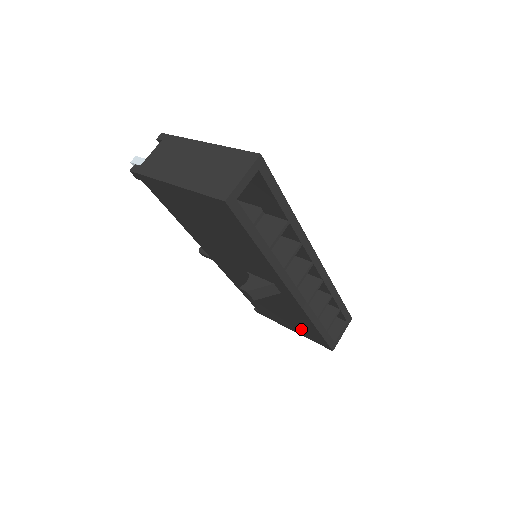
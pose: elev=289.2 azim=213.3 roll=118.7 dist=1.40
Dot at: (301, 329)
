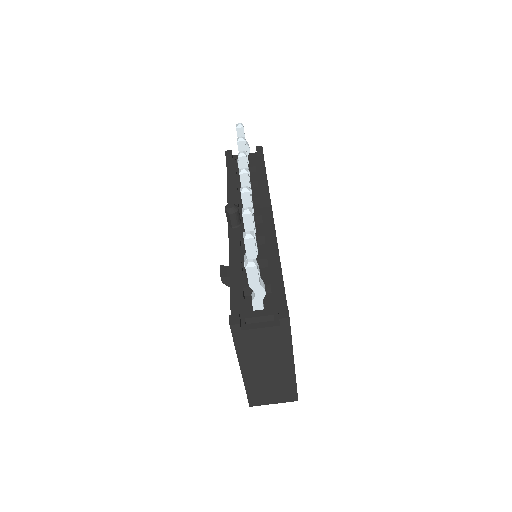
Dot at: occluded
